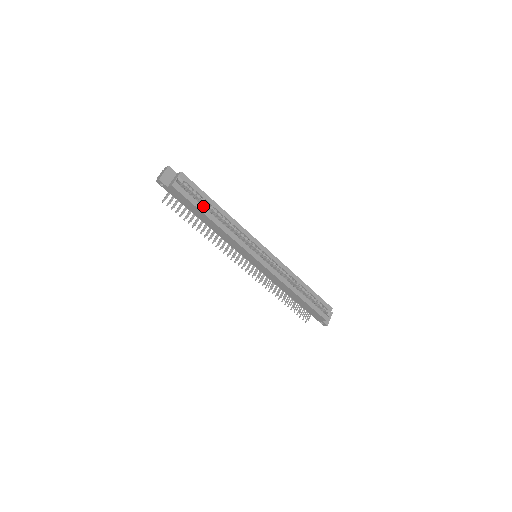
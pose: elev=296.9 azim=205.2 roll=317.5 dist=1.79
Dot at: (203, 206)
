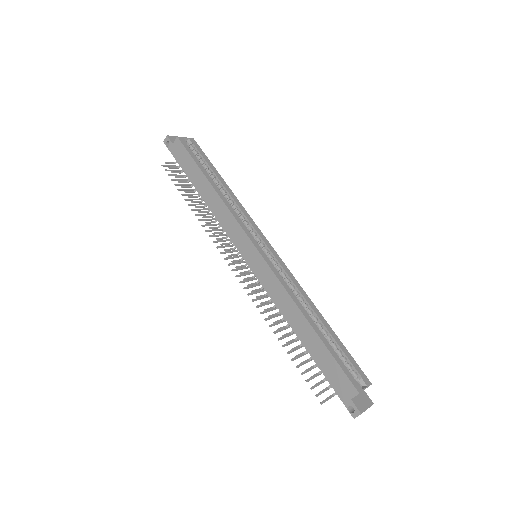
Dot at: (205, 170)
